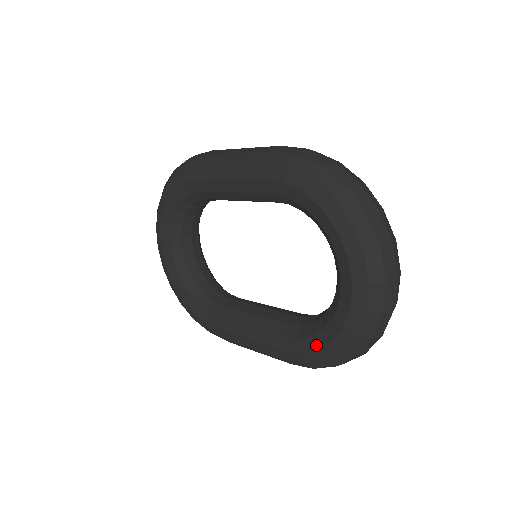
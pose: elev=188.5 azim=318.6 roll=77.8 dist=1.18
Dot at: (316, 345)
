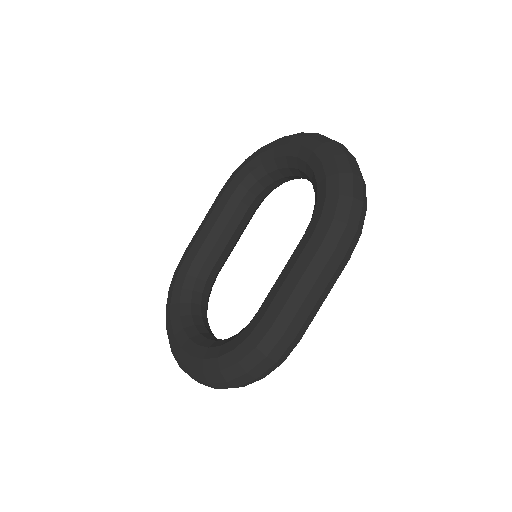
Dot at: (323, 195)
